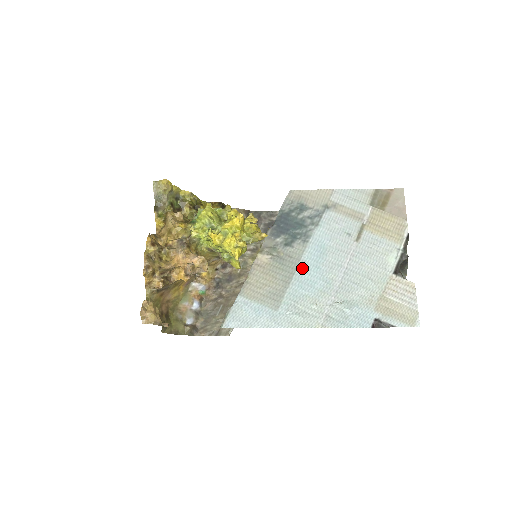
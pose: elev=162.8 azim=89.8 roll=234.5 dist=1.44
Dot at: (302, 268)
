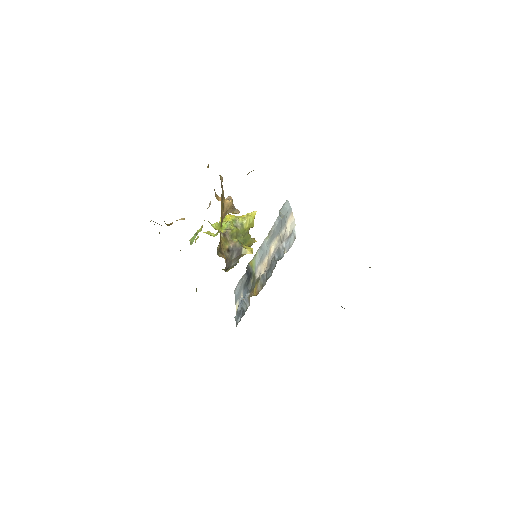
Dot at: occluded
